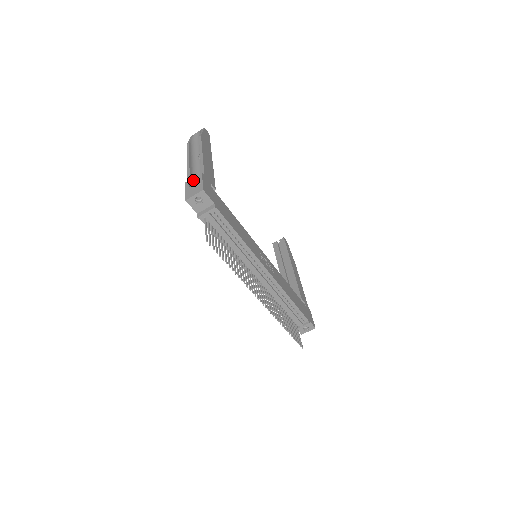
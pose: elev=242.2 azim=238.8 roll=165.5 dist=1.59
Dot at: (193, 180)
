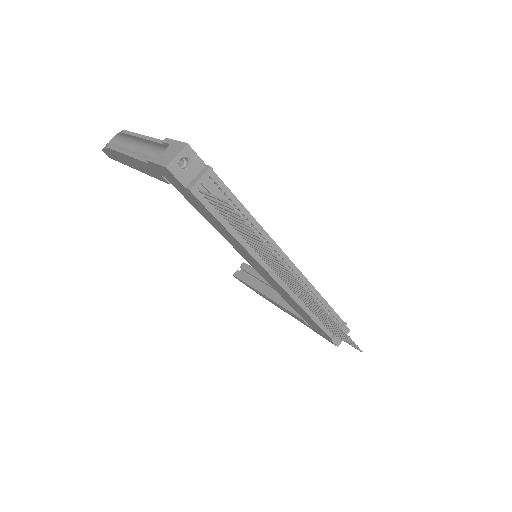
Dot at: occluded
